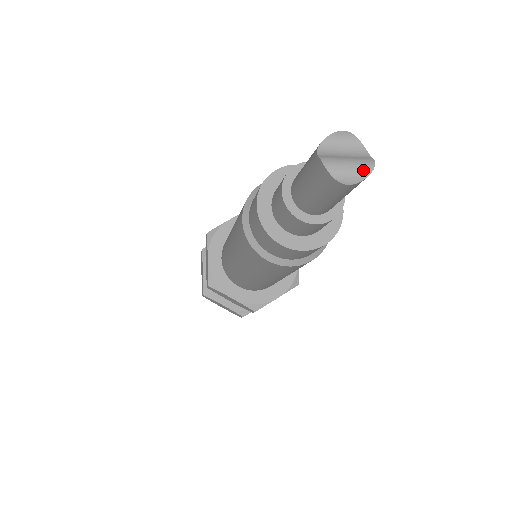
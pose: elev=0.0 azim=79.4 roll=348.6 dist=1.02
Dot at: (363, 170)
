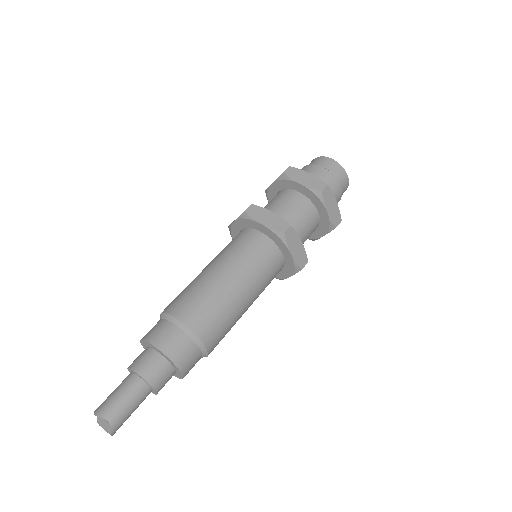
Dot at: occluded
